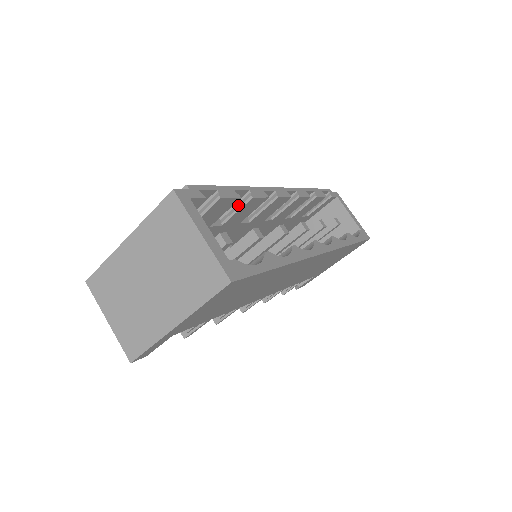
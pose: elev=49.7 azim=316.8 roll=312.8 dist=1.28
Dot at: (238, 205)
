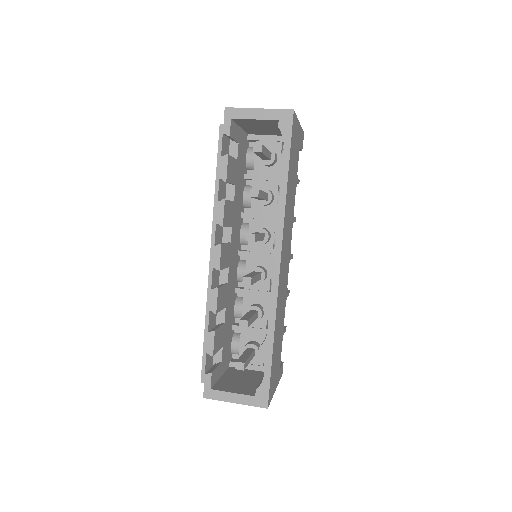
Dot at: occluded
